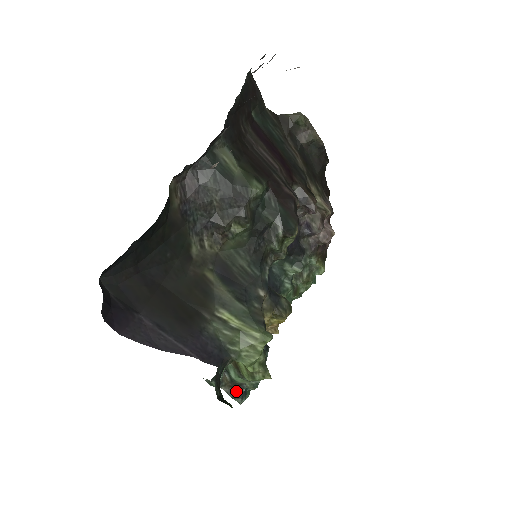
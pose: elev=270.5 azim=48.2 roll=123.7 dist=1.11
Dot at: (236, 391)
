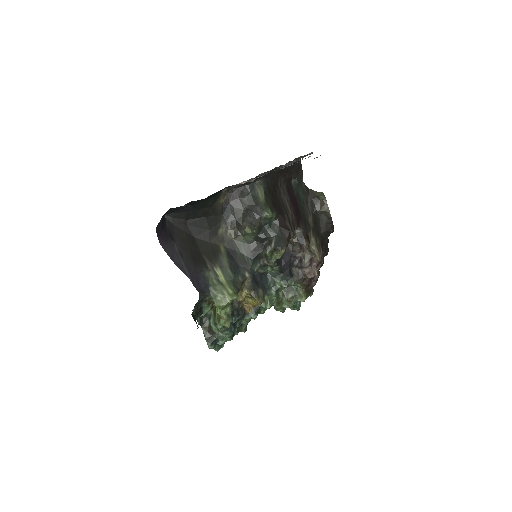
Dot at: (210, 336)
